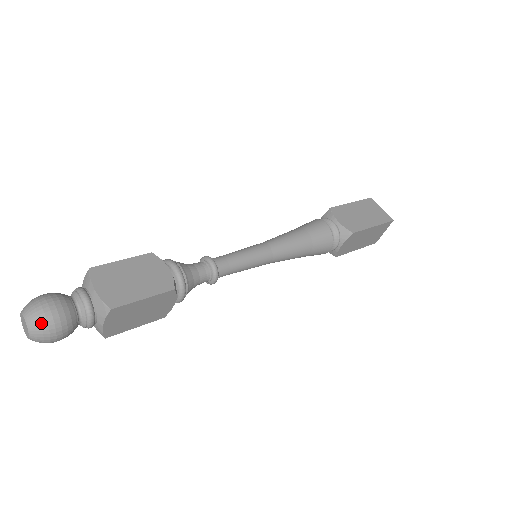
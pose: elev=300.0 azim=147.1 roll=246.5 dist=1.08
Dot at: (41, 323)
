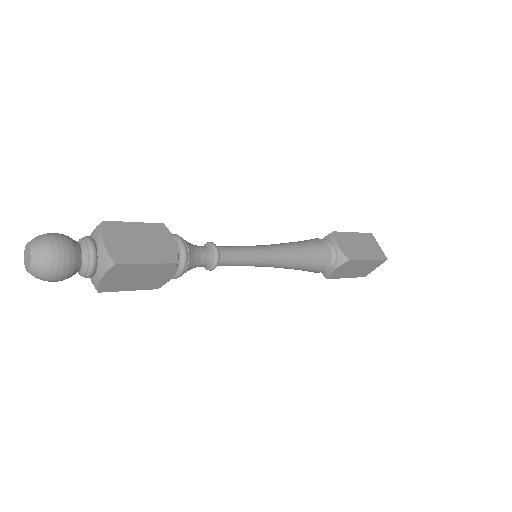
Dot at: (45, 259)
